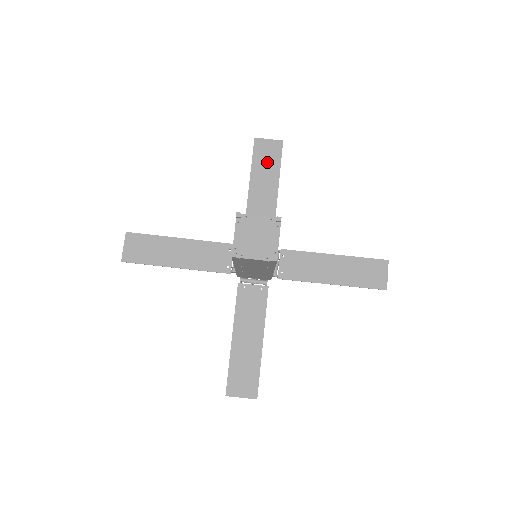
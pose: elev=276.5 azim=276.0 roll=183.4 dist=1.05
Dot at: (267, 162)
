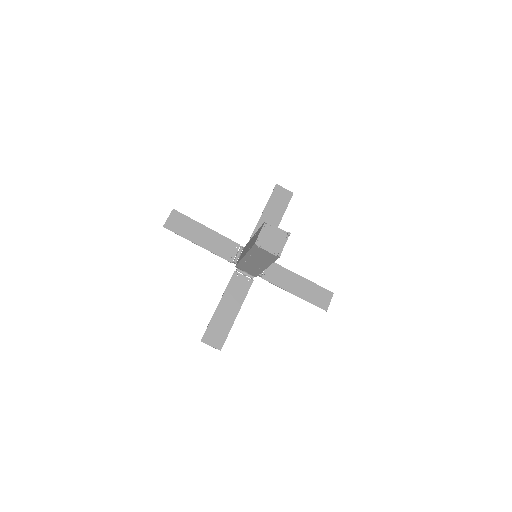
Dot at: (279, 202)
